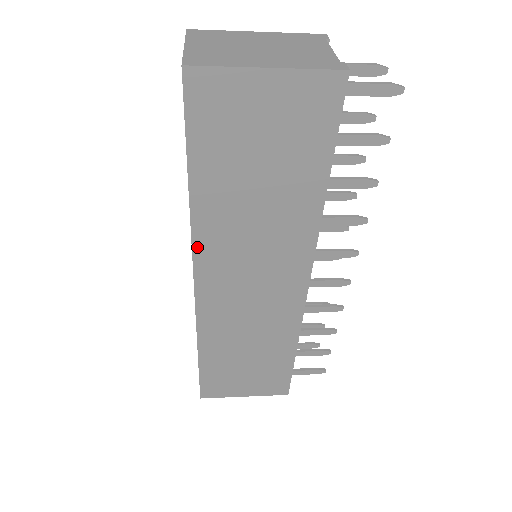
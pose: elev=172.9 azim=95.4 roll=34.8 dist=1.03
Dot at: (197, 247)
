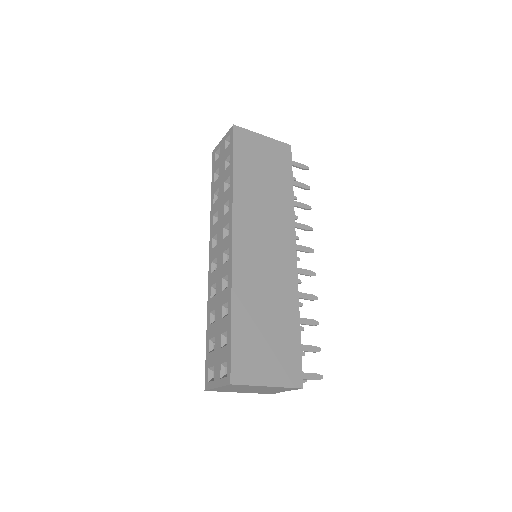
Dot at: (235, 210)
